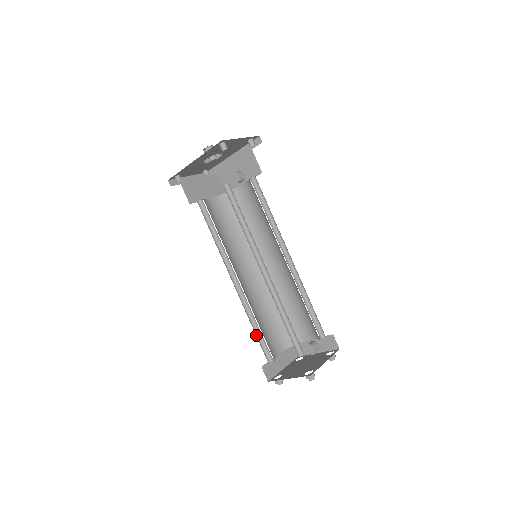
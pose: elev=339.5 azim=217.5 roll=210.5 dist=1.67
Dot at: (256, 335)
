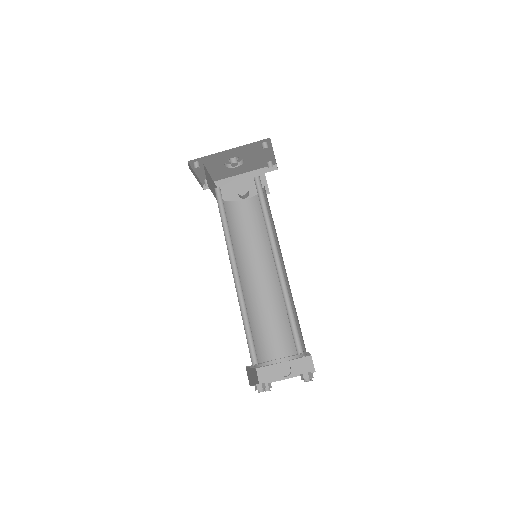
Dot at: (245, 331)
